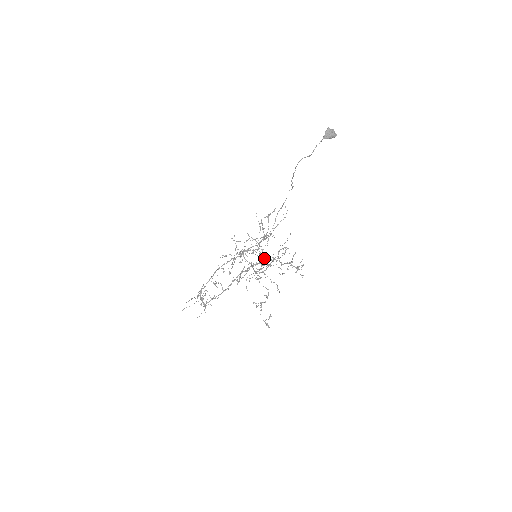
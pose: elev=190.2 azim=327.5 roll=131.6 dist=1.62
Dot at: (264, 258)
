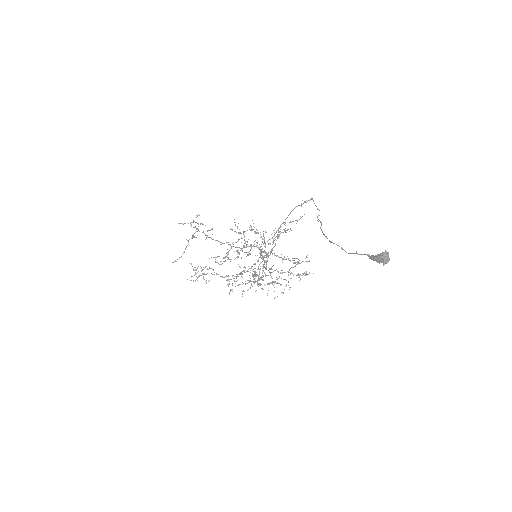
Dot at: occluded
